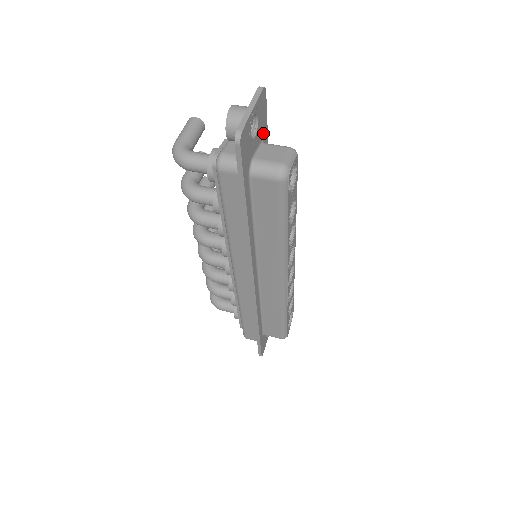
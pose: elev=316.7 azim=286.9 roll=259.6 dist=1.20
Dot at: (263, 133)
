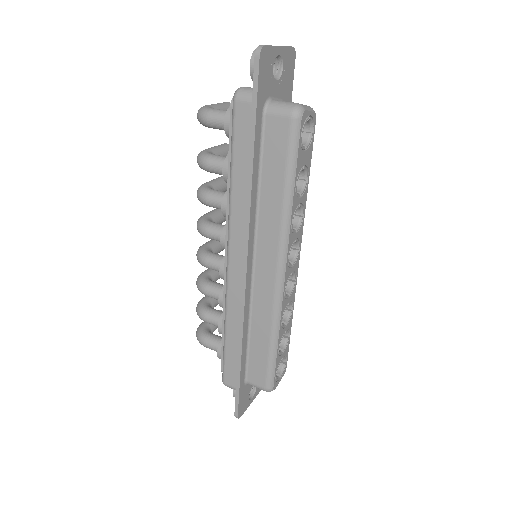
Dot at: (286, 96)
